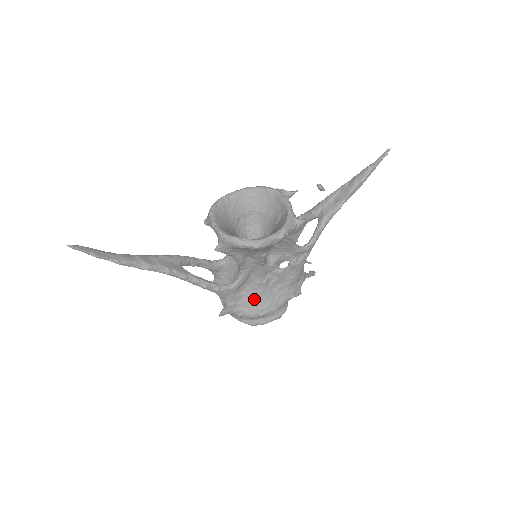
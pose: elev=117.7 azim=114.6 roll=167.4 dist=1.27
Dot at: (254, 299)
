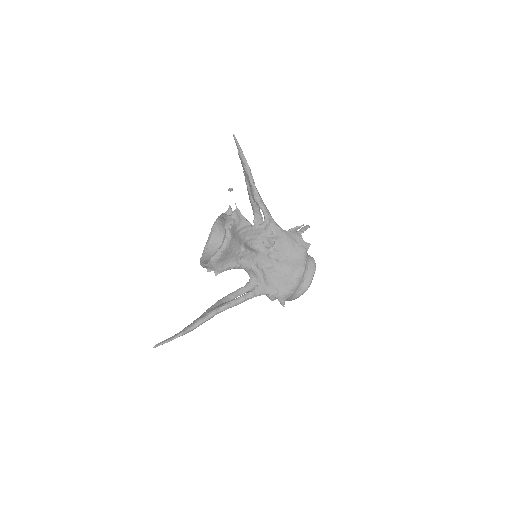
Dot at: (283, 276)
